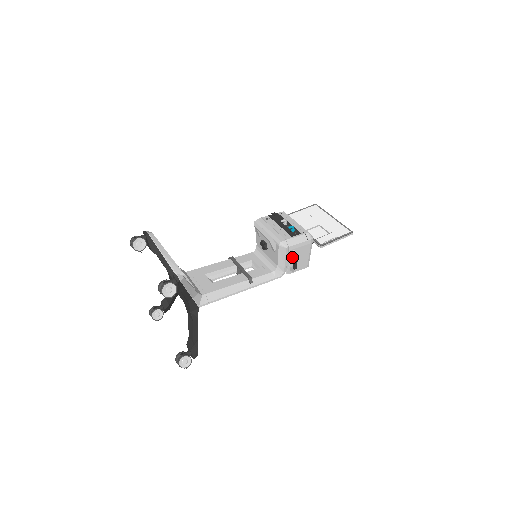
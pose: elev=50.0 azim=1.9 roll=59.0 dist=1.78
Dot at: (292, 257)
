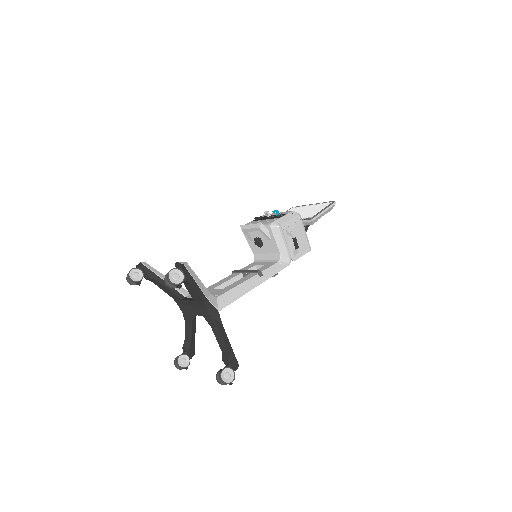
Dot at: (289, 238)
